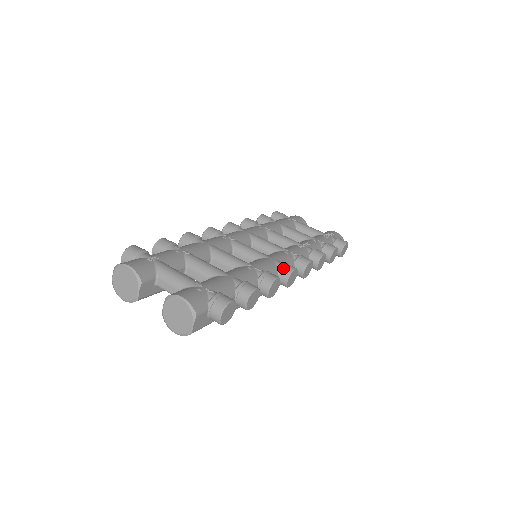
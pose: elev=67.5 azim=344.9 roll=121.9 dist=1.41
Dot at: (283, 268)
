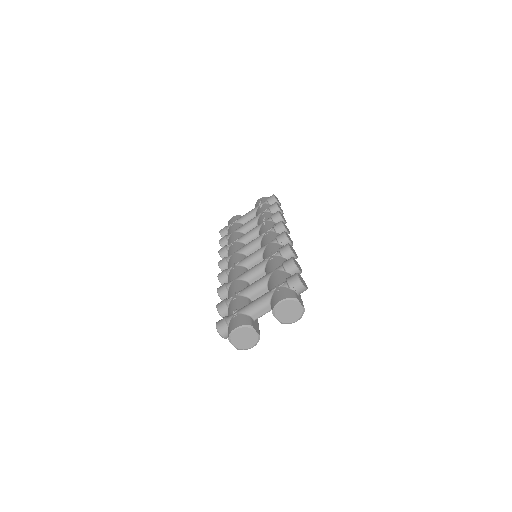
Dot at: (280, 240)
